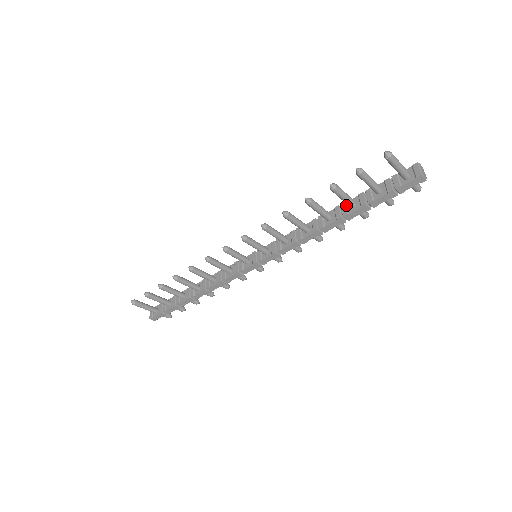
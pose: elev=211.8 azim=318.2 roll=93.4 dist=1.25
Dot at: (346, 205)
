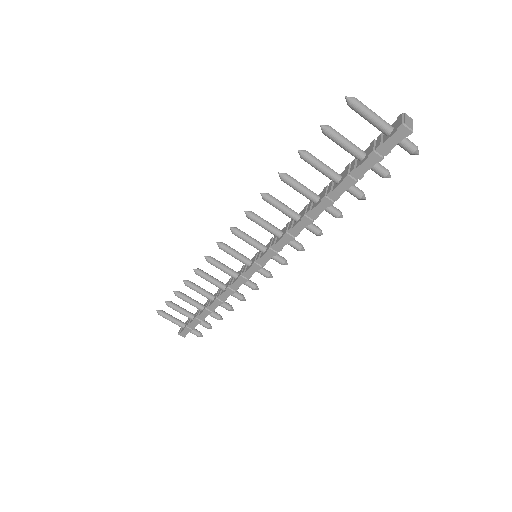
Dot at: (333, 182)
